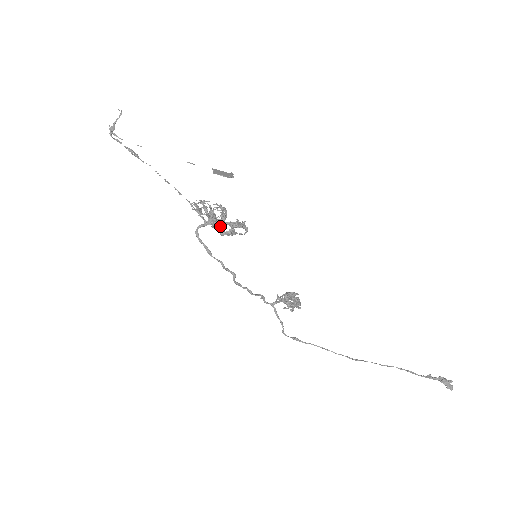
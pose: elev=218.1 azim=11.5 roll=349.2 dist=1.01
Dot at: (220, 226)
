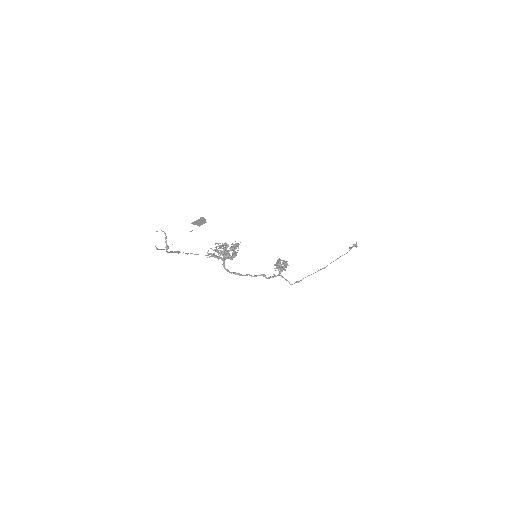
Dot at: occluded
